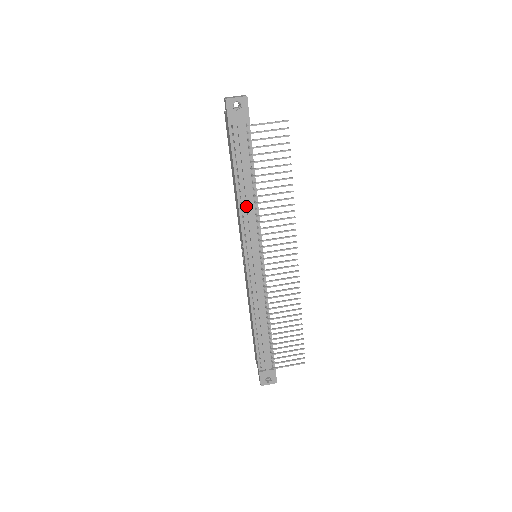
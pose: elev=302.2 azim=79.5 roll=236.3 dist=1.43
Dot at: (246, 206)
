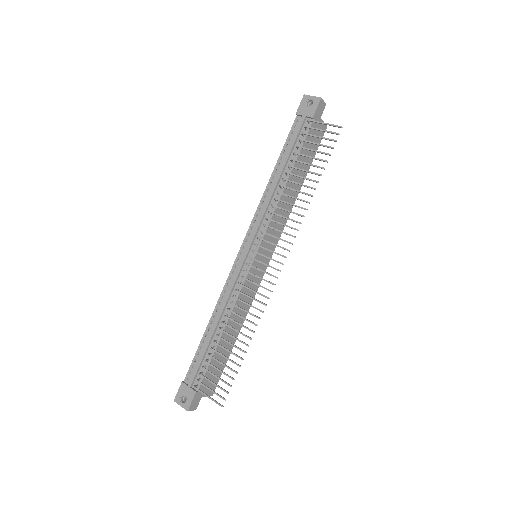
Dot at: (270, 194)
